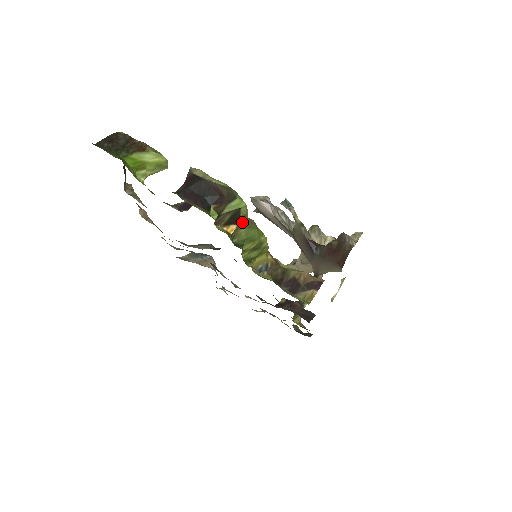
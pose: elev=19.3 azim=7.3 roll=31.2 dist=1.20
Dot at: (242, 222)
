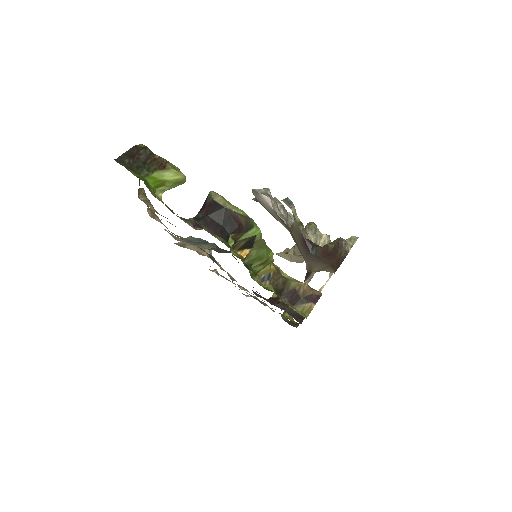
Dot at: occluded
